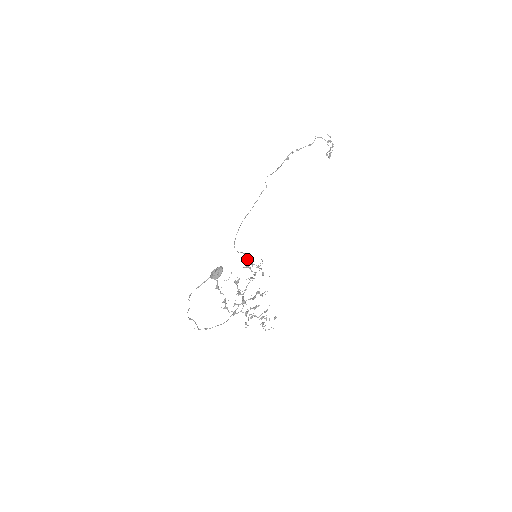
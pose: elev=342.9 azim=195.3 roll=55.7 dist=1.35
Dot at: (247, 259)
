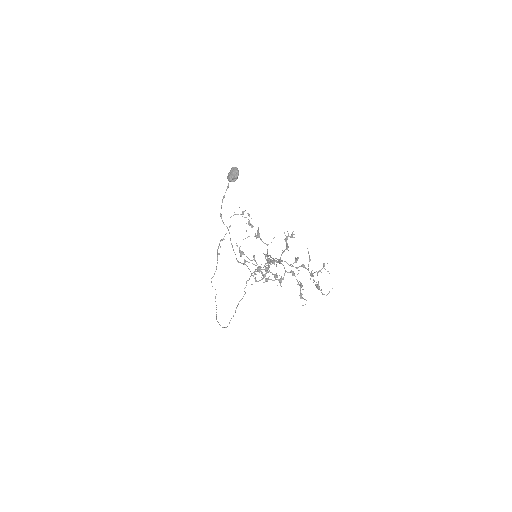
Dot at: occluded
